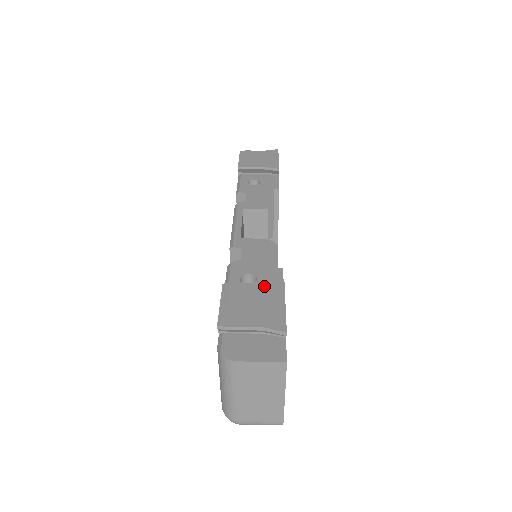
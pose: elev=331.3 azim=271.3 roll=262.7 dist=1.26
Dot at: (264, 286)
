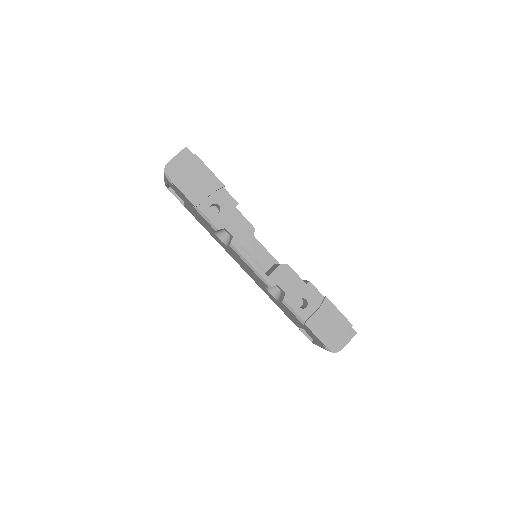
Dot at: (322, 309)
